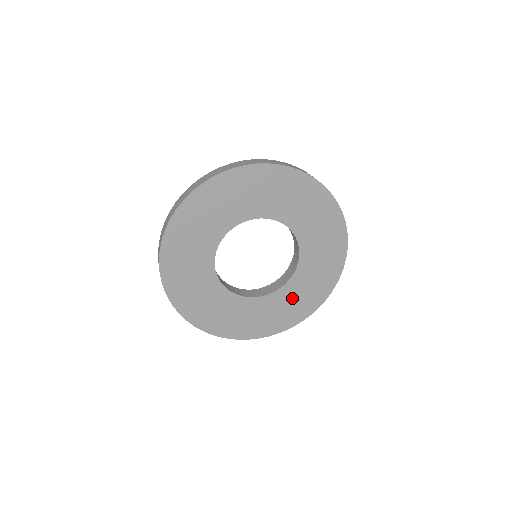
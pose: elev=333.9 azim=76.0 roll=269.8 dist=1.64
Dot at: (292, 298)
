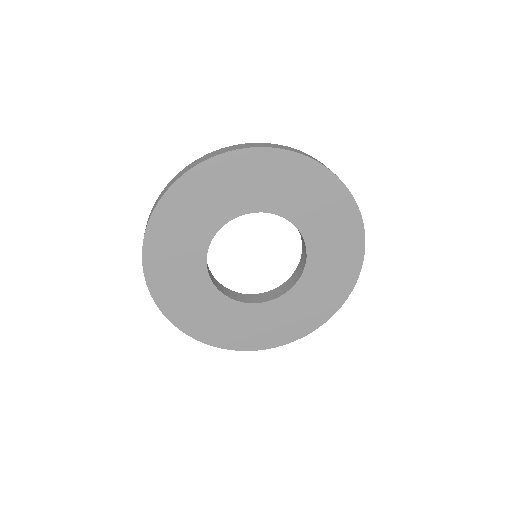
Dot at: (288, 312)
